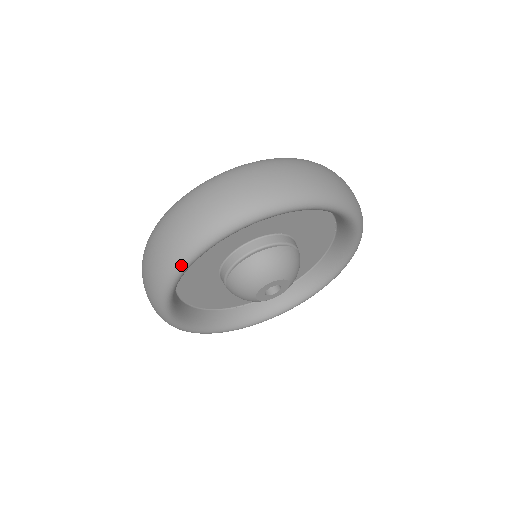
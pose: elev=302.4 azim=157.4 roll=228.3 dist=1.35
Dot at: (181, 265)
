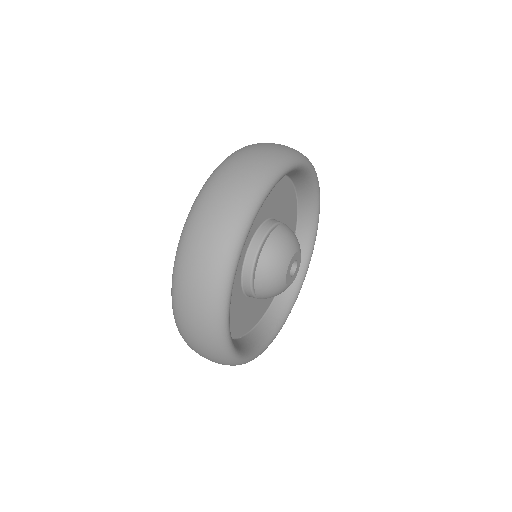
Dot at: (264, 191)
